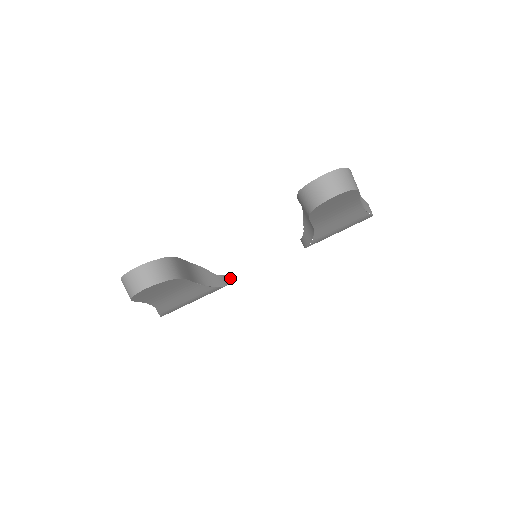
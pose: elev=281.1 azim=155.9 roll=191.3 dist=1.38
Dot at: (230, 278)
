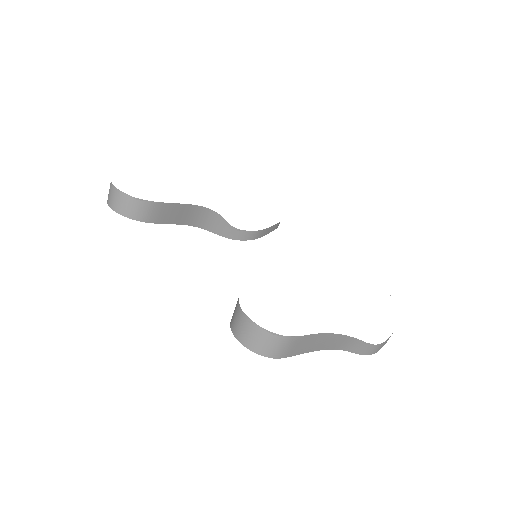
Dot at: (254, 235)
